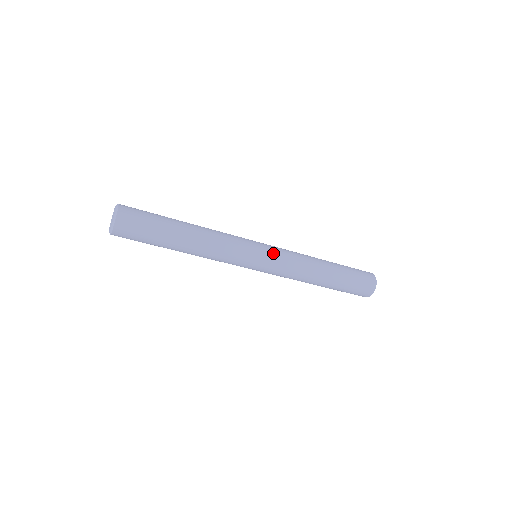
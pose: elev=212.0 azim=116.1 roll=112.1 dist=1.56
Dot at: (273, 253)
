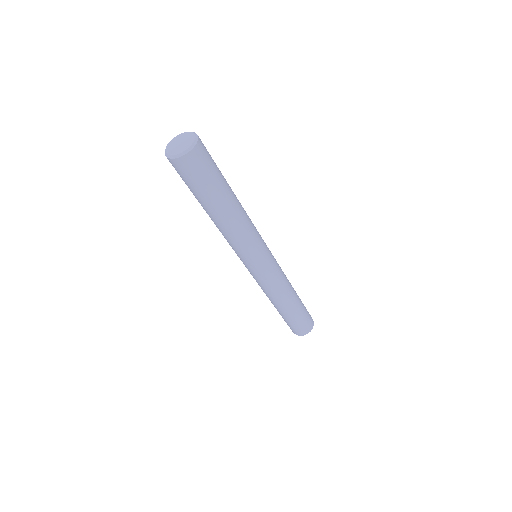
Dot at: (274, 258)
